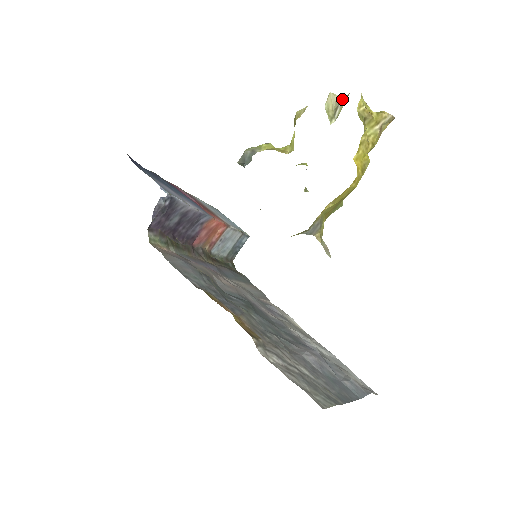
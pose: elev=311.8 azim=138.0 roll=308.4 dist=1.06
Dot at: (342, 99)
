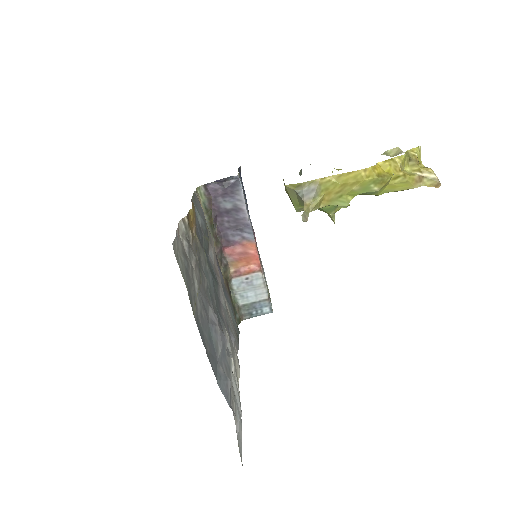
Dot at: (404, 152)
